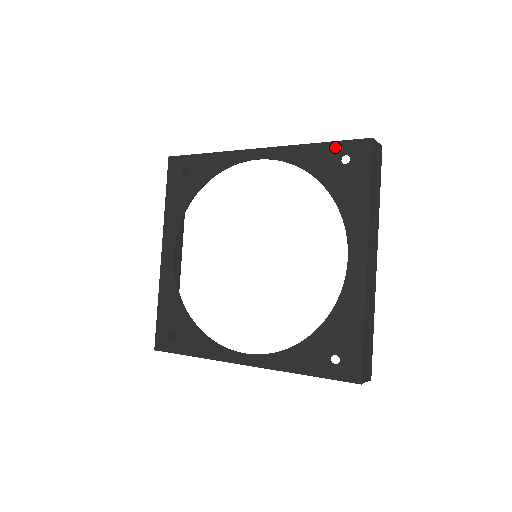
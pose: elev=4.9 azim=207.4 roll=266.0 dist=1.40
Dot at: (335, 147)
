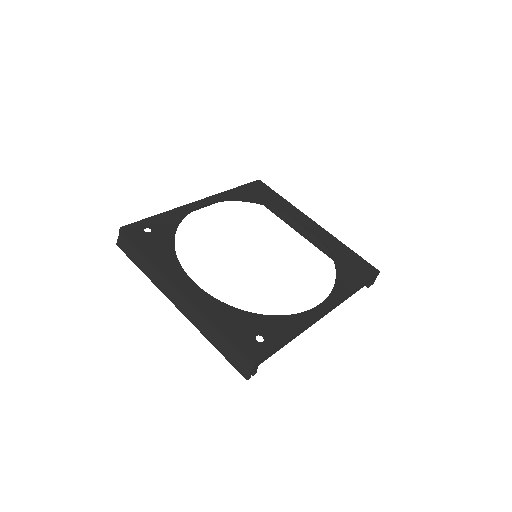
Dot at: (245, 187)
